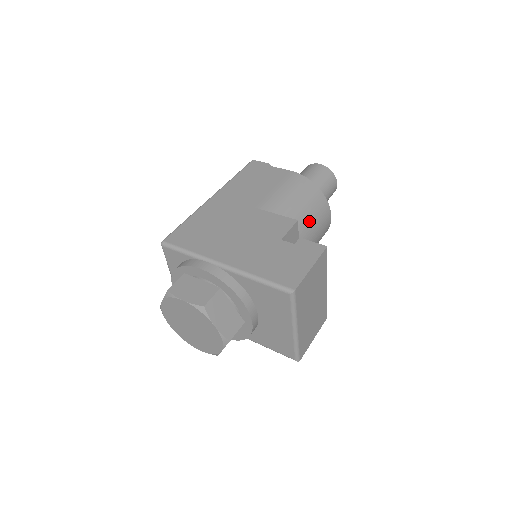
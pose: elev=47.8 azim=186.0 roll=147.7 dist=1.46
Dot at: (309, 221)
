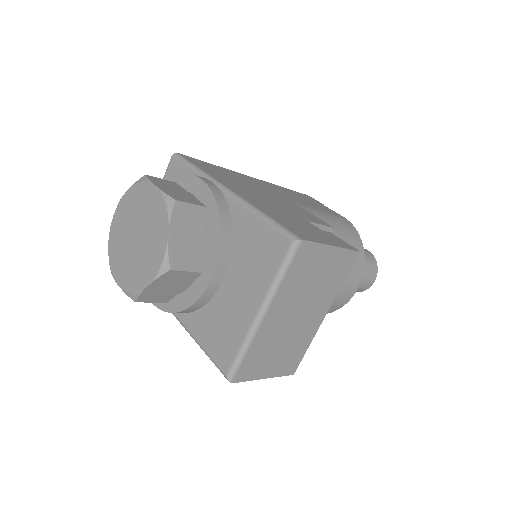
Dot at: occluded
